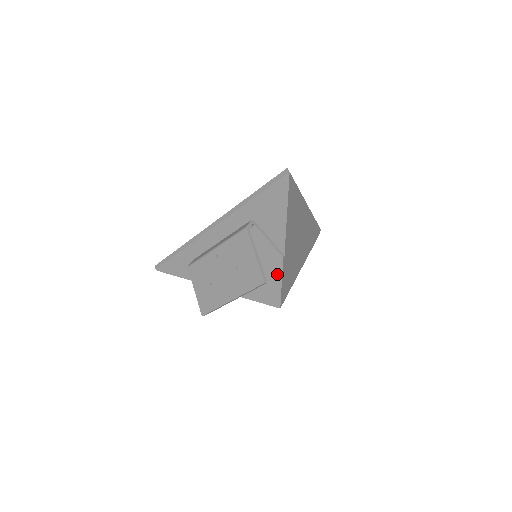
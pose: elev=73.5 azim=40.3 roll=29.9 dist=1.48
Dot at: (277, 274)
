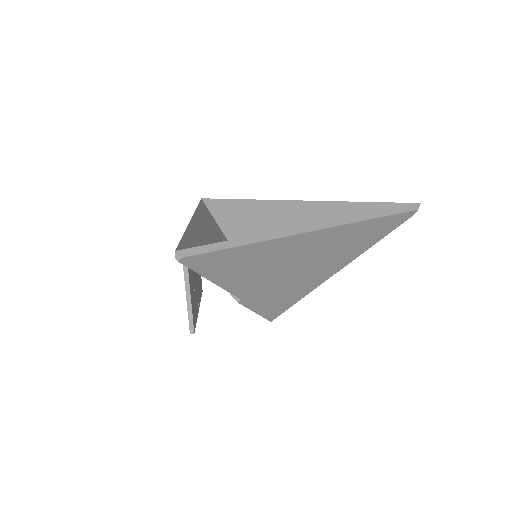
Dot at: occluded
